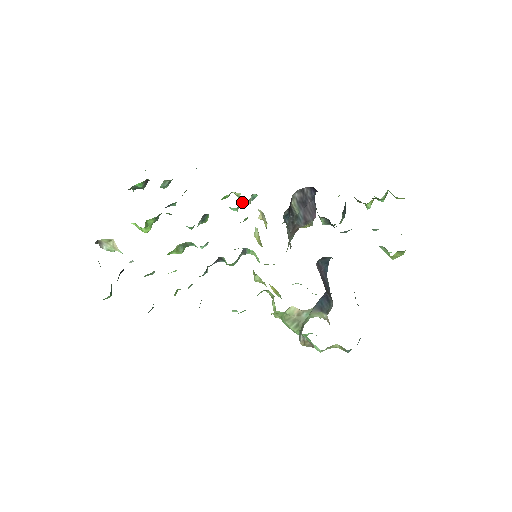
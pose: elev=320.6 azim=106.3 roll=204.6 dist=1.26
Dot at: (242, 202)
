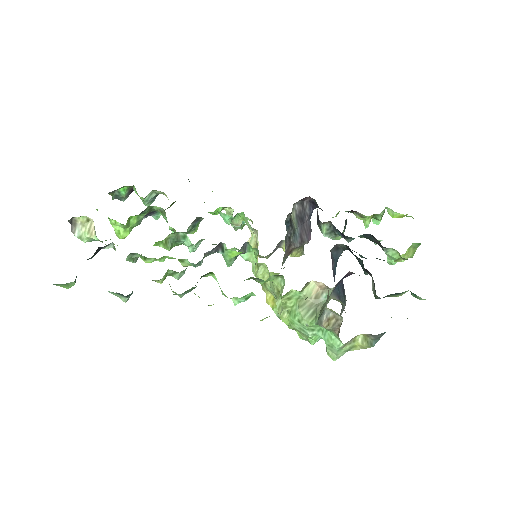
Dot at: (234, 219)
